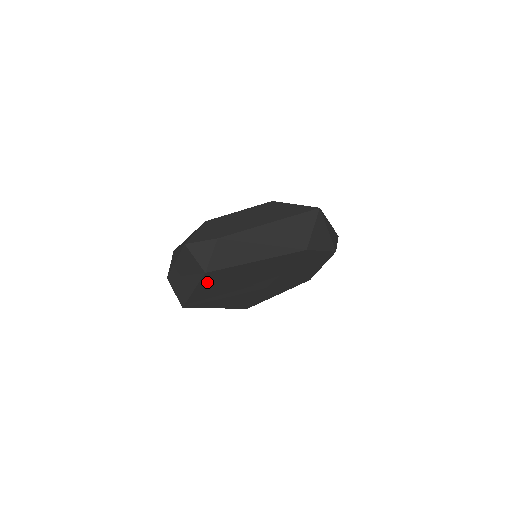
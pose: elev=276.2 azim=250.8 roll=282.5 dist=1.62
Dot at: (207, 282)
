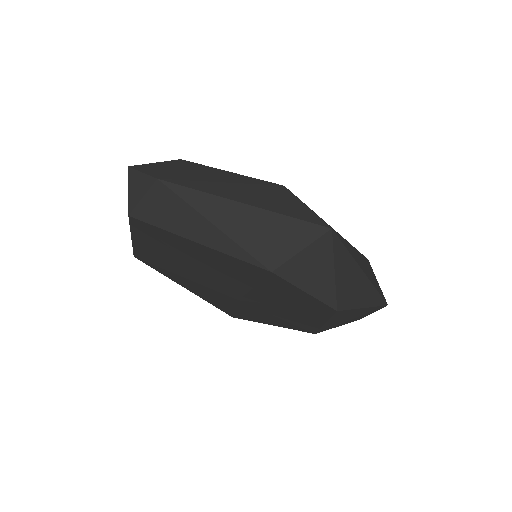
Dot at: (142, 234)
